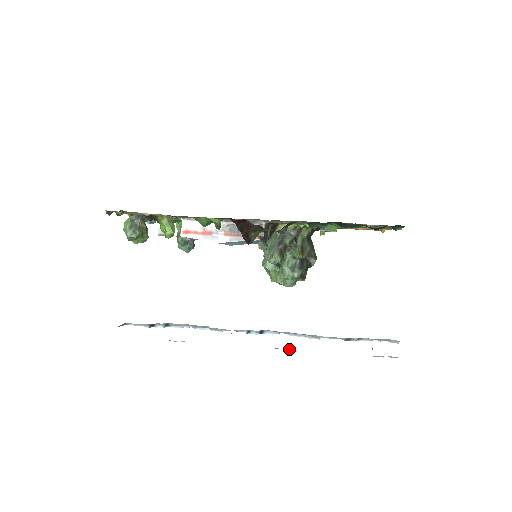
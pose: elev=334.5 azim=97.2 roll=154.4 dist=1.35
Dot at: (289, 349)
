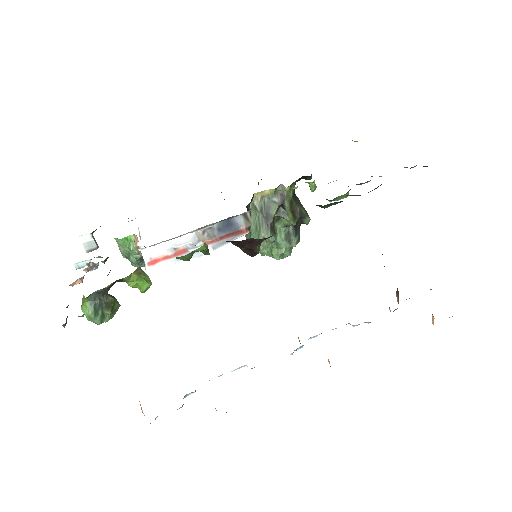
Dot at: occluded
